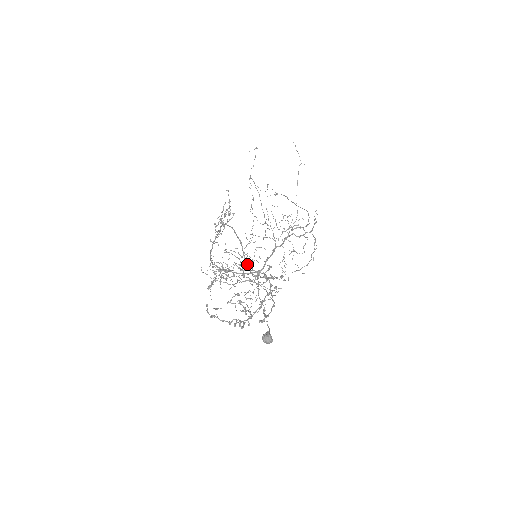
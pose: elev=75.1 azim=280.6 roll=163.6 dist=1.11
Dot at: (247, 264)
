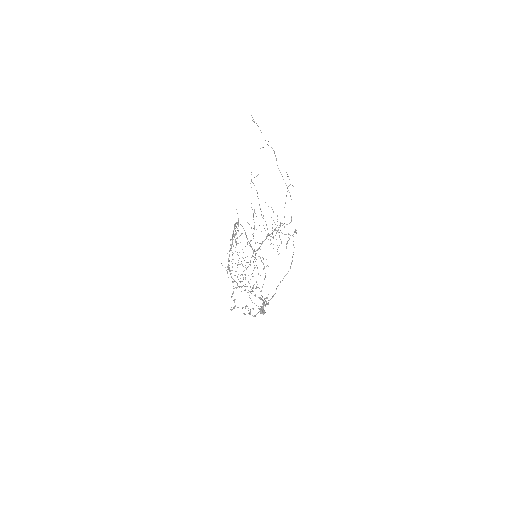
Dot at: occluded
